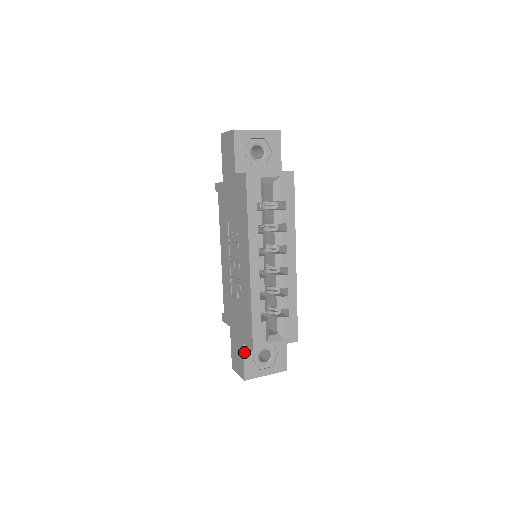
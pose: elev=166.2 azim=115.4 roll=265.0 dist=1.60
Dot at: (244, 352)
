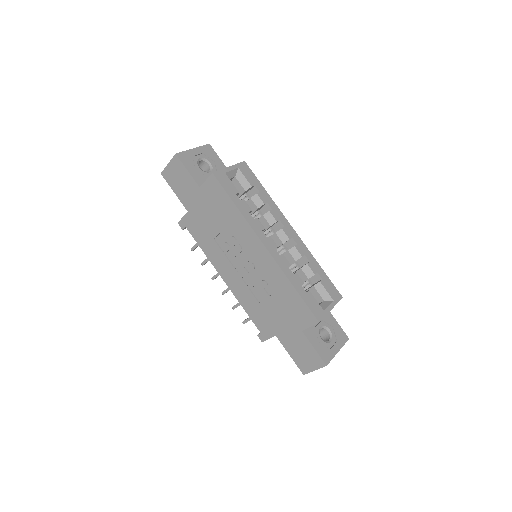
Dot at: (308, 339)
